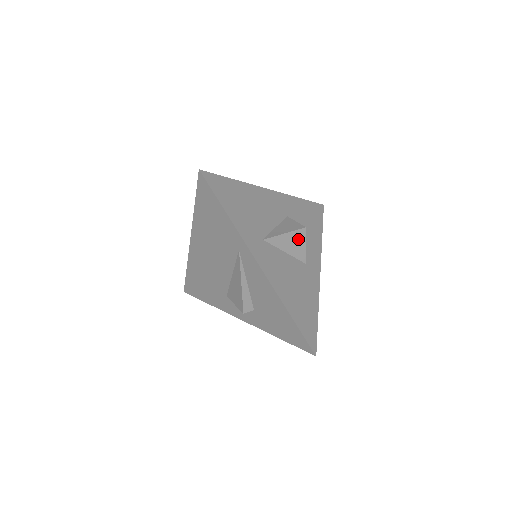
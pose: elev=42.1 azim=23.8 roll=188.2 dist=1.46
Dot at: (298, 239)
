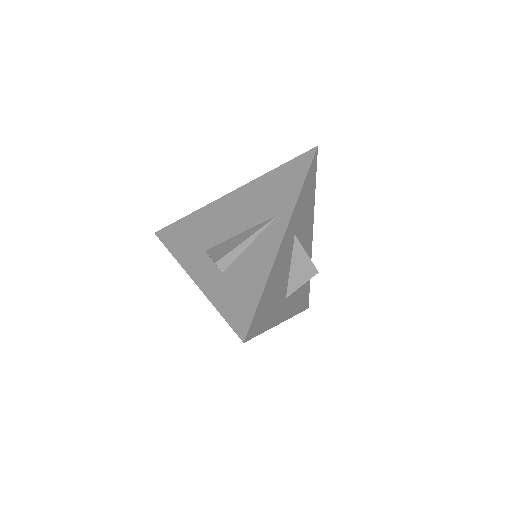
Dot at: (306, 272)
